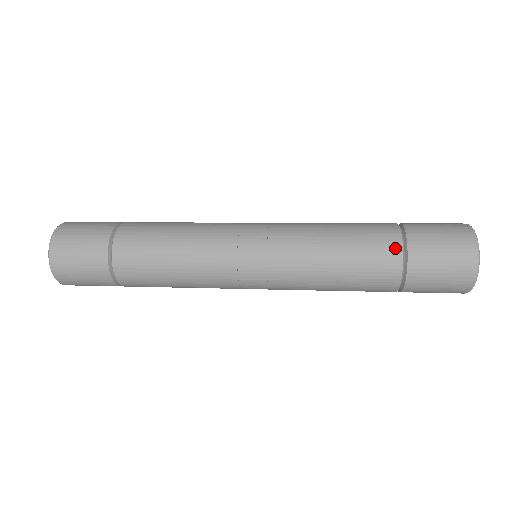
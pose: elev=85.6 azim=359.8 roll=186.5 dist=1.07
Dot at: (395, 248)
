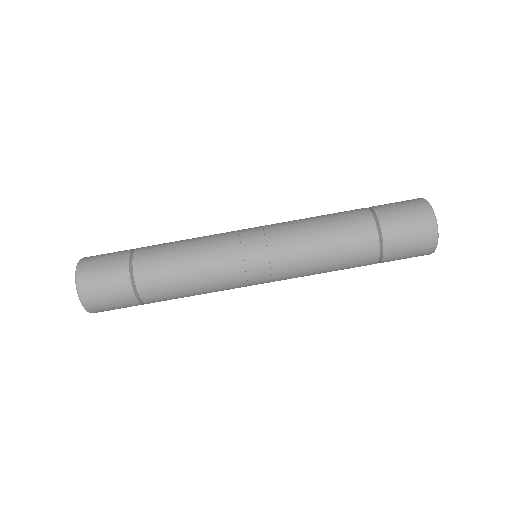
Dot at: (374, 256)
